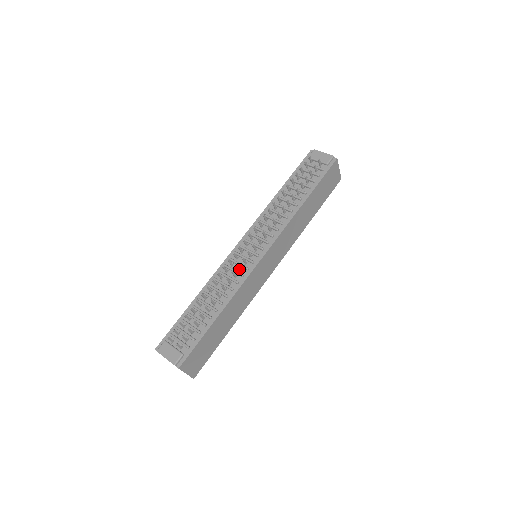
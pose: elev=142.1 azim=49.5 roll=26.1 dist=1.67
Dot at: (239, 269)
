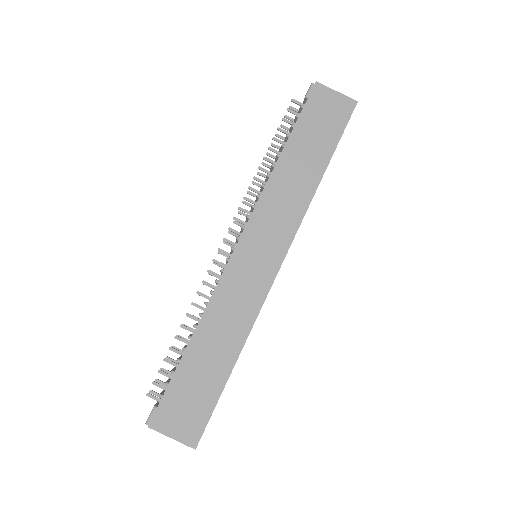
Dot at: (216, 276)
